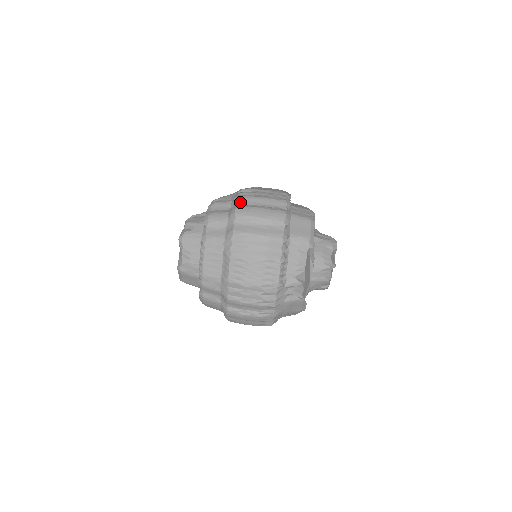
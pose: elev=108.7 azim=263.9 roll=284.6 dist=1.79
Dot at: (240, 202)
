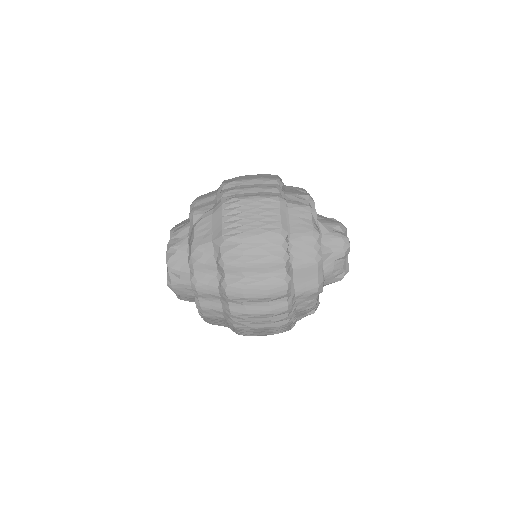
Dot at: (228, 273)
